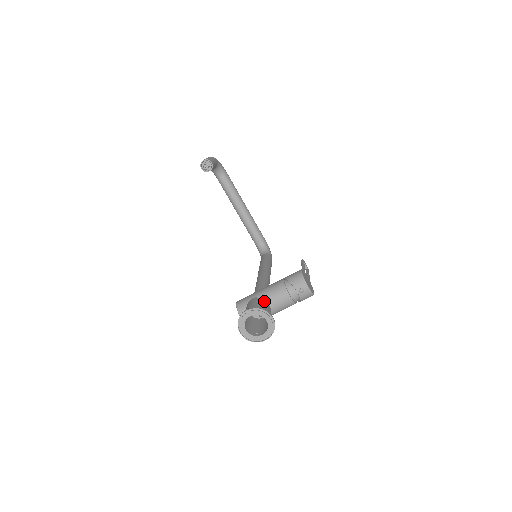
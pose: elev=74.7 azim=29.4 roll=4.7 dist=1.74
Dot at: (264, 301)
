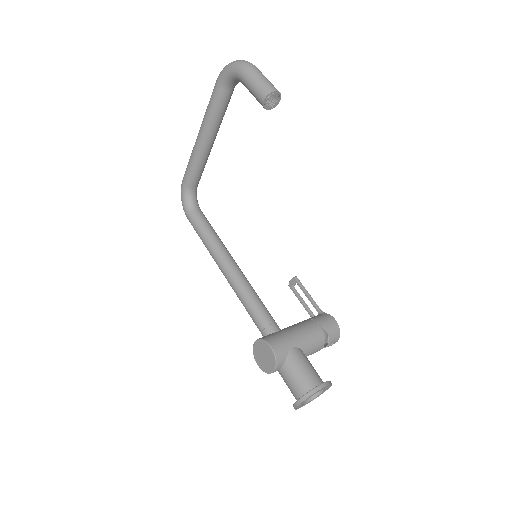
Dot at: (305, 354)
